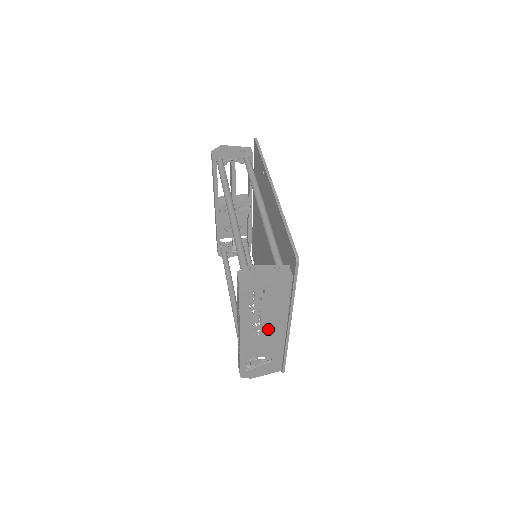
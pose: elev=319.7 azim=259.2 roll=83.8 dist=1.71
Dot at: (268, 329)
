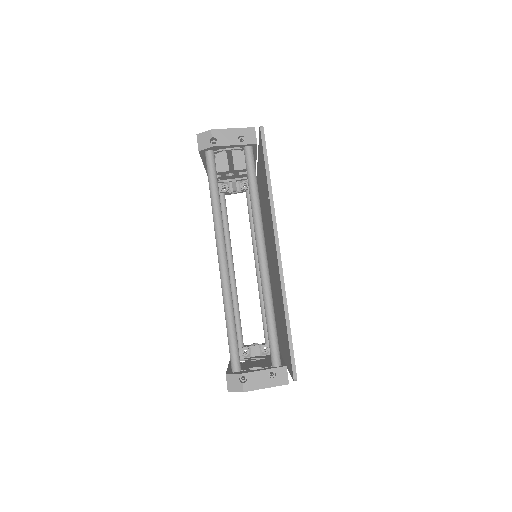
Dot at: occluded
